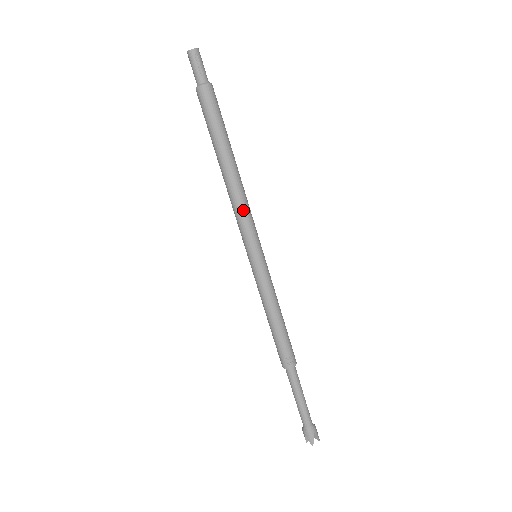
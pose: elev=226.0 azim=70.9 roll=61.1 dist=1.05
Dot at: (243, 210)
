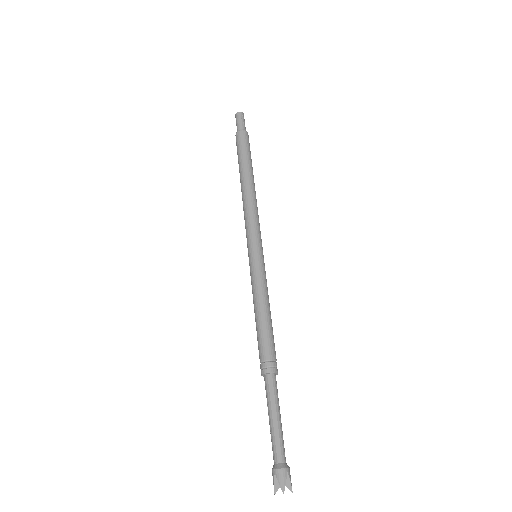
Dot at: (254, 213)
